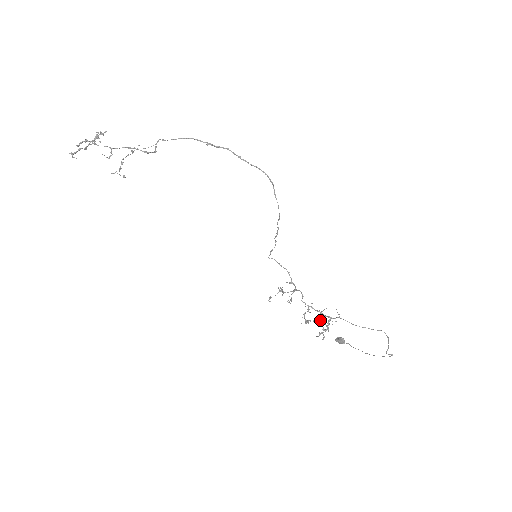
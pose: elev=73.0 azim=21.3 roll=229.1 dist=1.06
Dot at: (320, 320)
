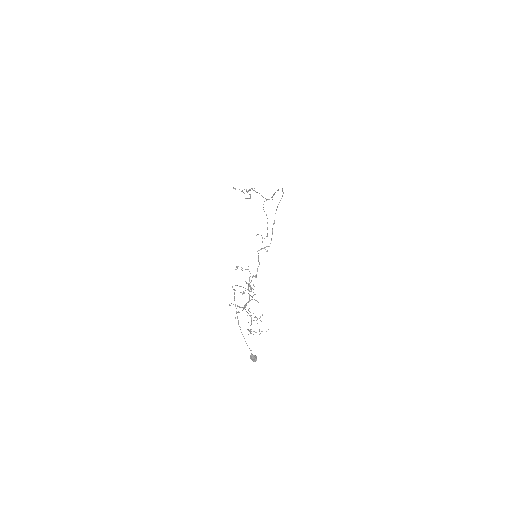
Dot at: (251, 317)
